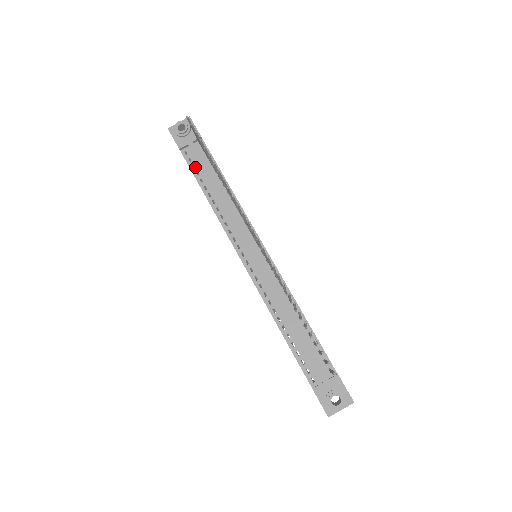
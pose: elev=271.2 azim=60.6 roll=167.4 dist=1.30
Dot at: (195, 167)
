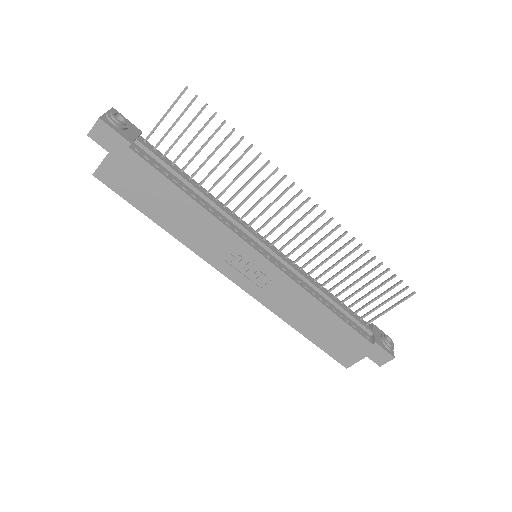
Dot at: (158, 166)
